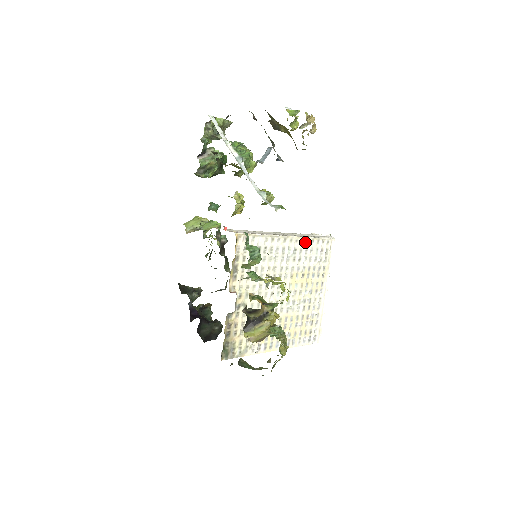
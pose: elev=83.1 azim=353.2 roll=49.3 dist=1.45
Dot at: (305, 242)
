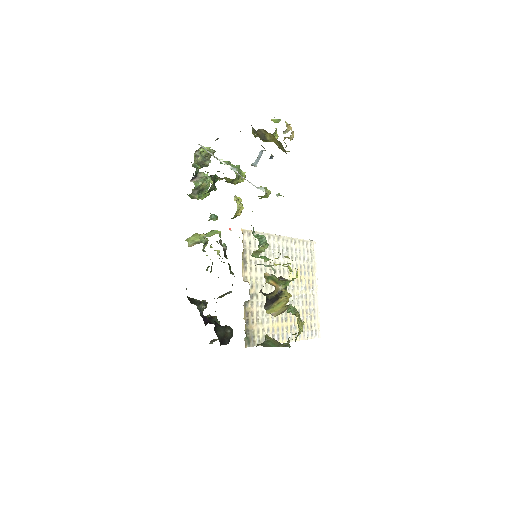
Dot at: (294, 242)
